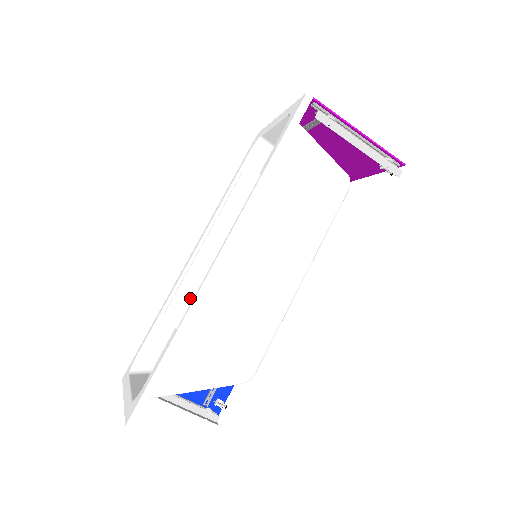
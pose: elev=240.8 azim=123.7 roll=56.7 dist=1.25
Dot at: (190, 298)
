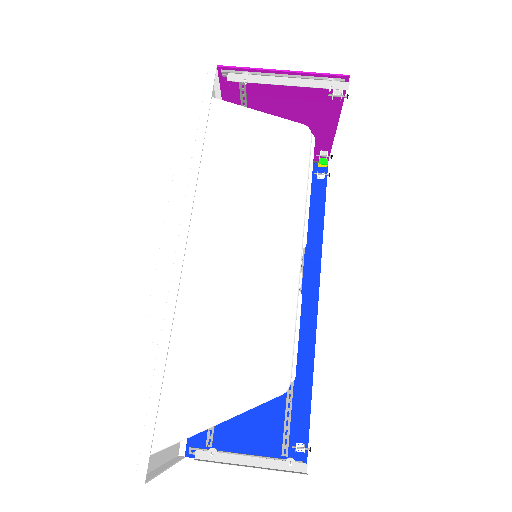
Dot at: (165, 307)
